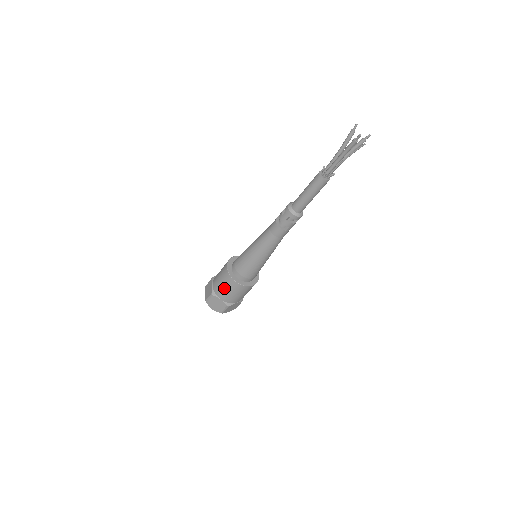
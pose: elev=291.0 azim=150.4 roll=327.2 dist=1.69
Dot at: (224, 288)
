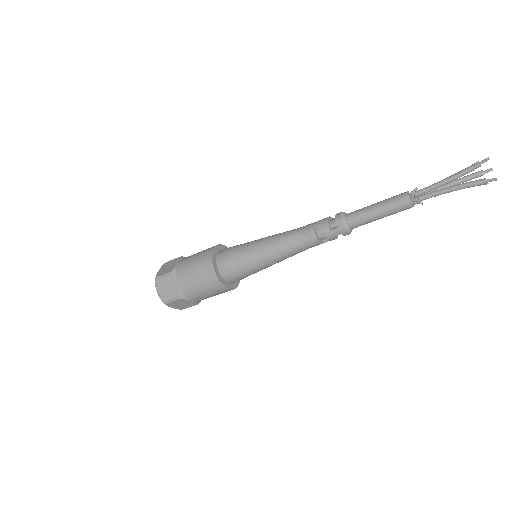
Dot at: (204, 293)
